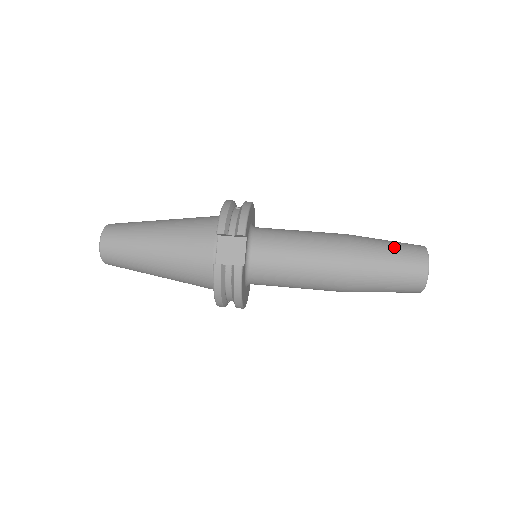
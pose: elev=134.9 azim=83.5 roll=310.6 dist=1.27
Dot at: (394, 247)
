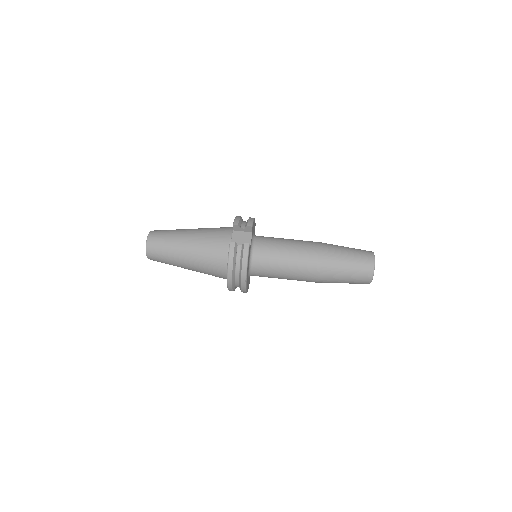
Dot at: (351, 248)
